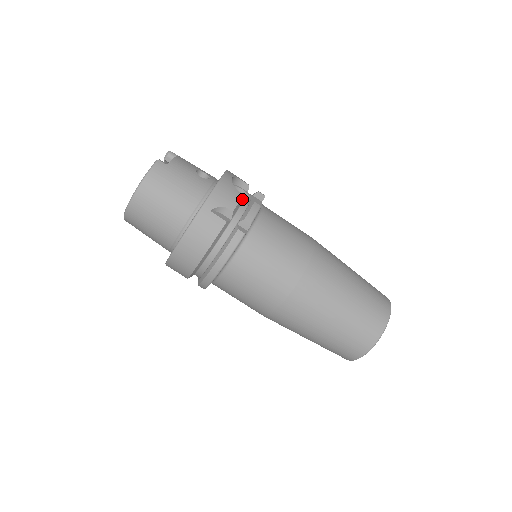
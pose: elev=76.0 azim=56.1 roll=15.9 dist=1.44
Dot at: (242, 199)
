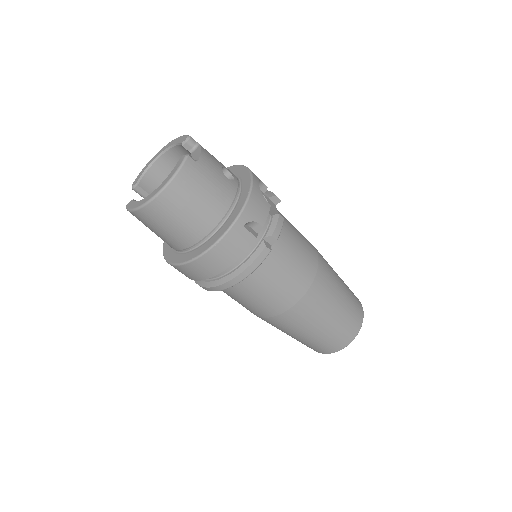
Dot at: (269, 210)
